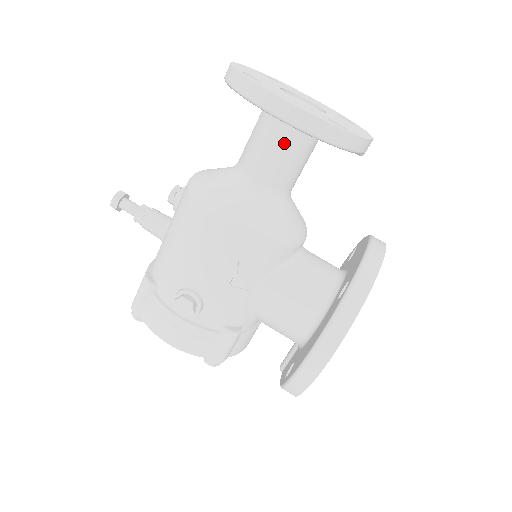
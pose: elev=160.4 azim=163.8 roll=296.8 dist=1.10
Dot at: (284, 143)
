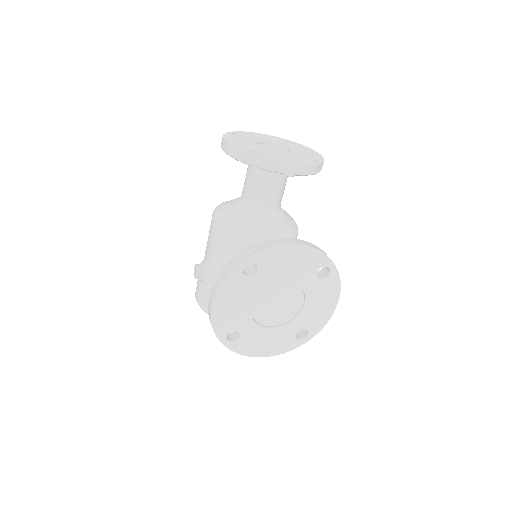
Dot at: (251, 171)
